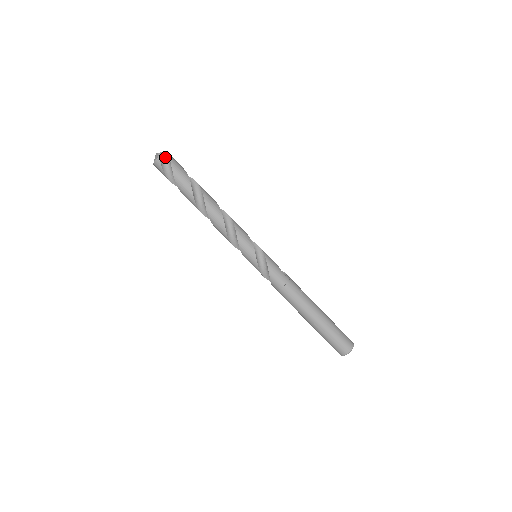
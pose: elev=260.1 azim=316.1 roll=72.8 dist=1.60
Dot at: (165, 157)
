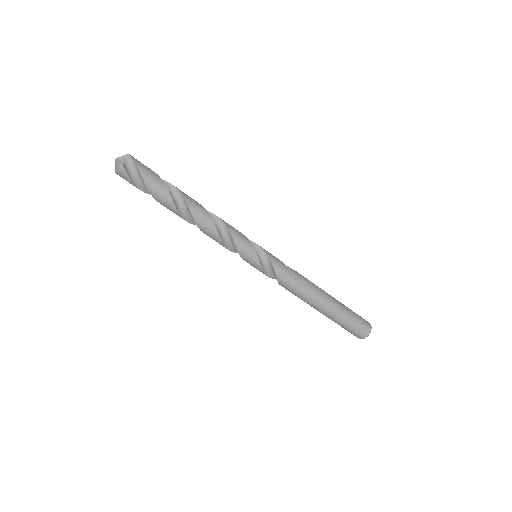
Dot at: (128, 161)
